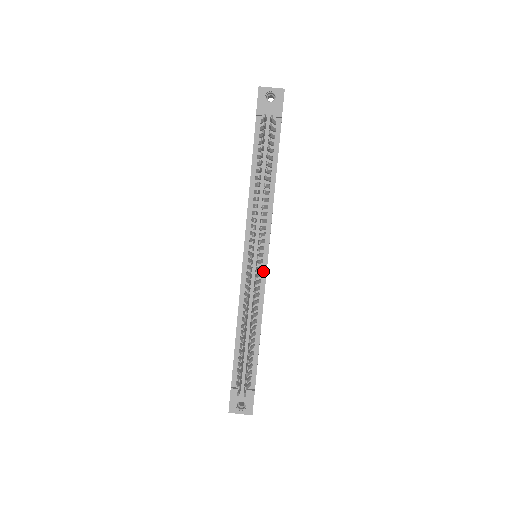
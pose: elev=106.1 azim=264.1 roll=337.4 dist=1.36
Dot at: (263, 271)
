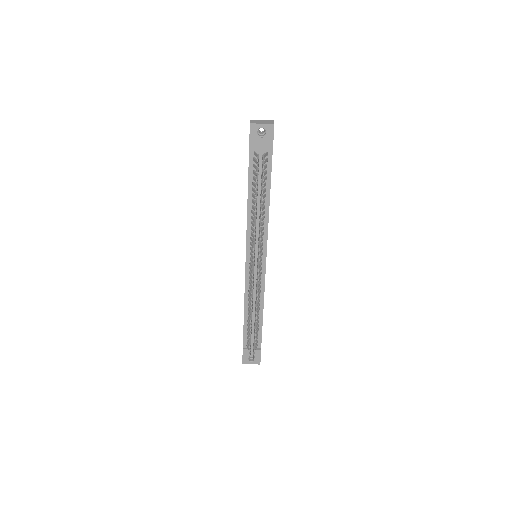
Dot at: (263, 270)
